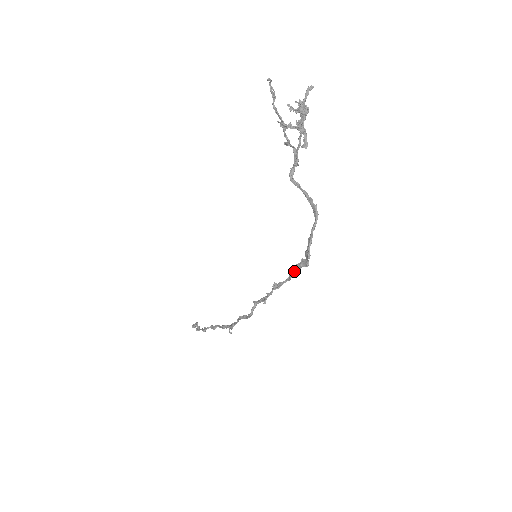
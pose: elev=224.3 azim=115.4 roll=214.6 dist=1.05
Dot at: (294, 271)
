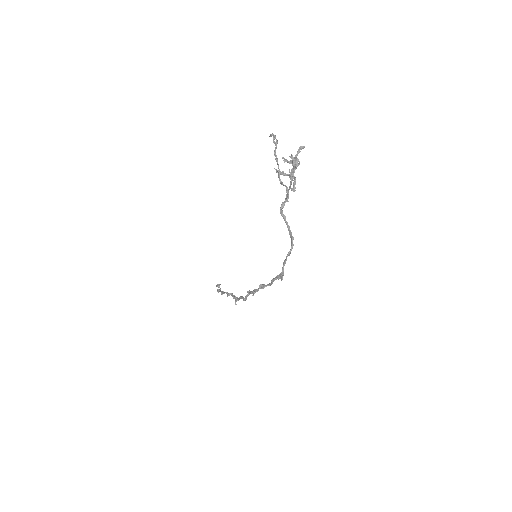
Dot at: (274, 280)
